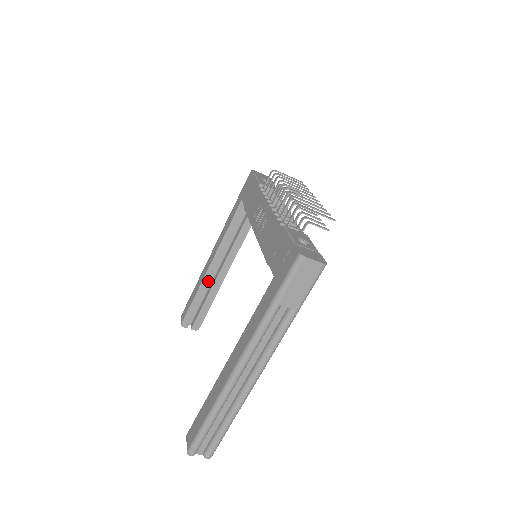
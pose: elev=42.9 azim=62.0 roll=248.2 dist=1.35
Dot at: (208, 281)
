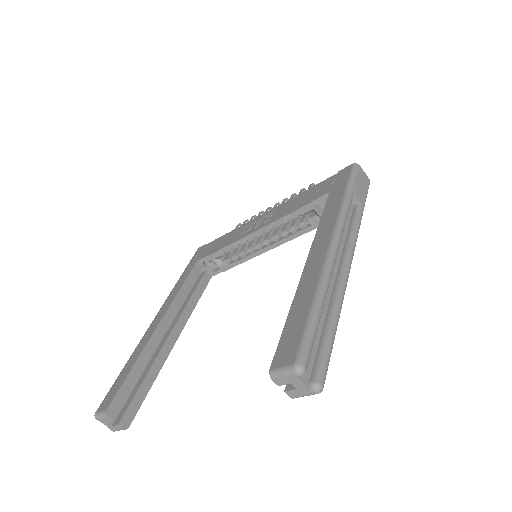
Dot at: (153, 346)
